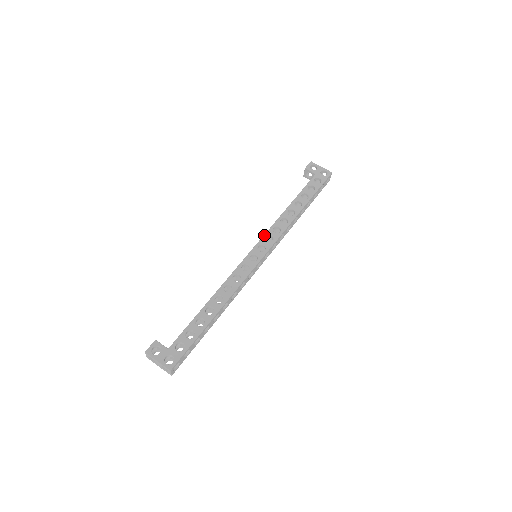
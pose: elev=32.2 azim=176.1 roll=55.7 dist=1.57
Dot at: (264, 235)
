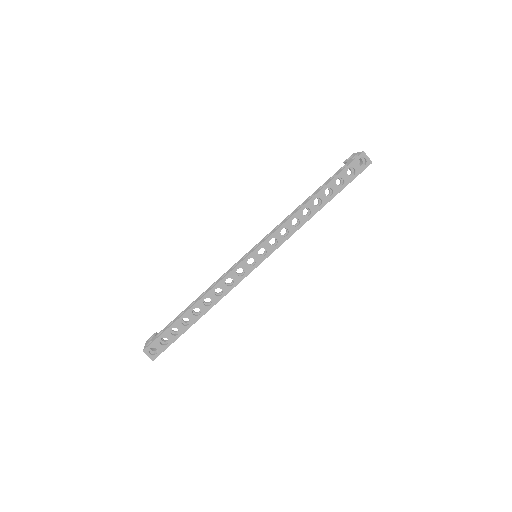
Dot at: (267, 235)
